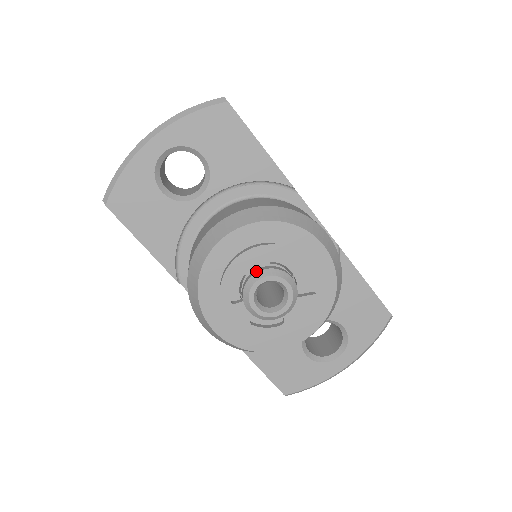
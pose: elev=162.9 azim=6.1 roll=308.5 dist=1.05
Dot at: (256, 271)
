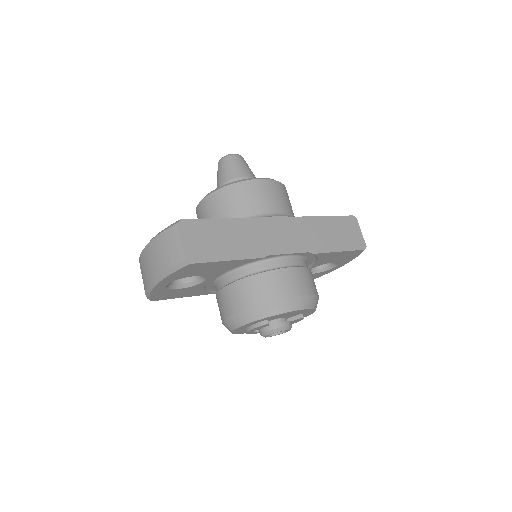
Dot at: (263, 331)
